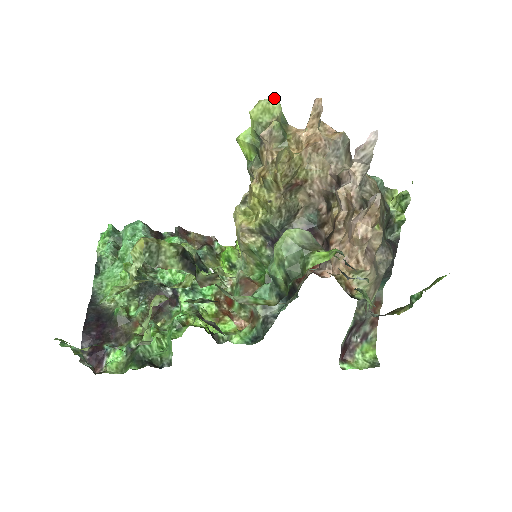
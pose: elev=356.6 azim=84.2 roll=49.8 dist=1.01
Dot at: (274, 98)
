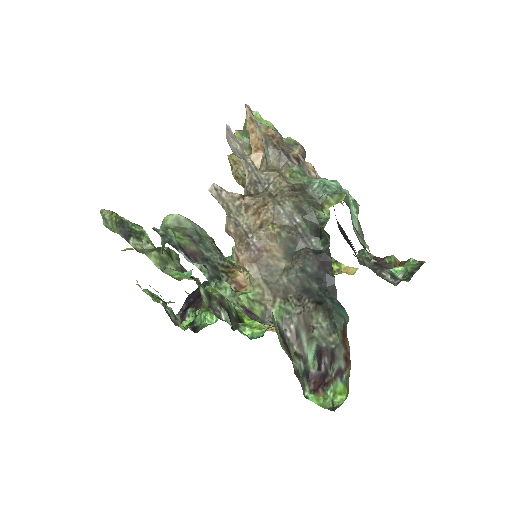
Dot at: occluded
